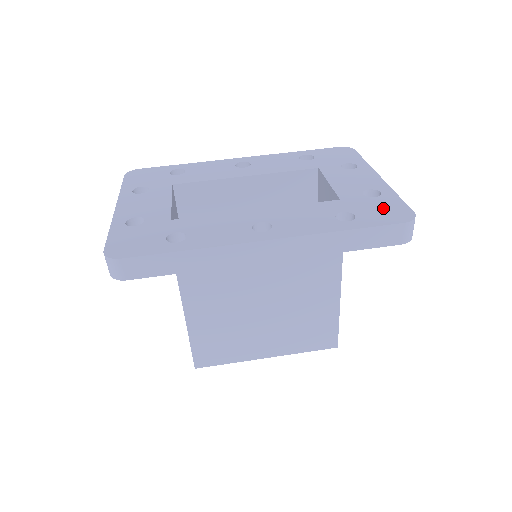
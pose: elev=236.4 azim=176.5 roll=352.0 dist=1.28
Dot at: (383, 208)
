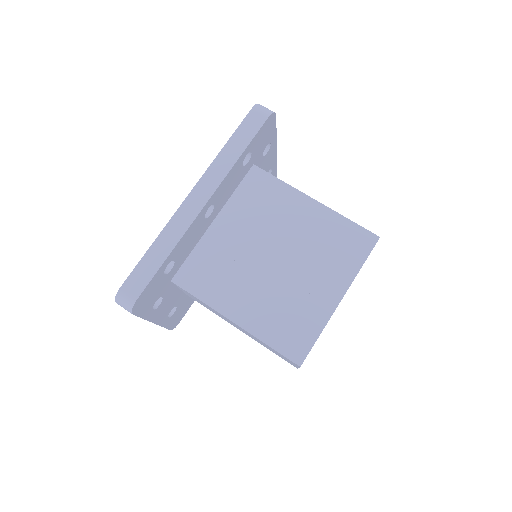
Dot at: occluded
